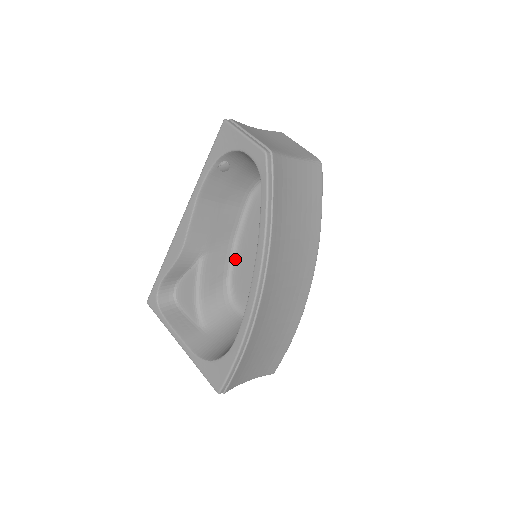
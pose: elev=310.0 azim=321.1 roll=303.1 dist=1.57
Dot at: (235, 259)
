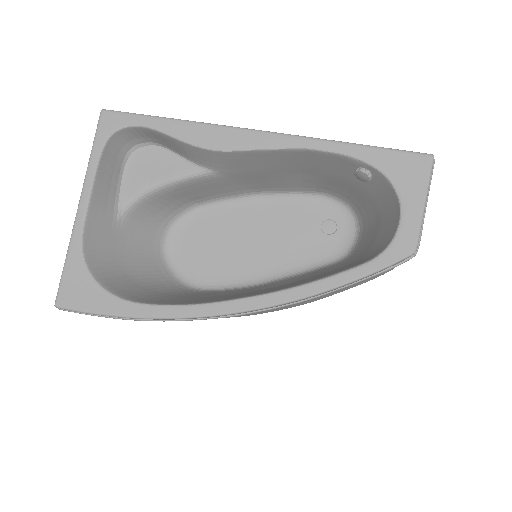
Dot at: (228, 204)
